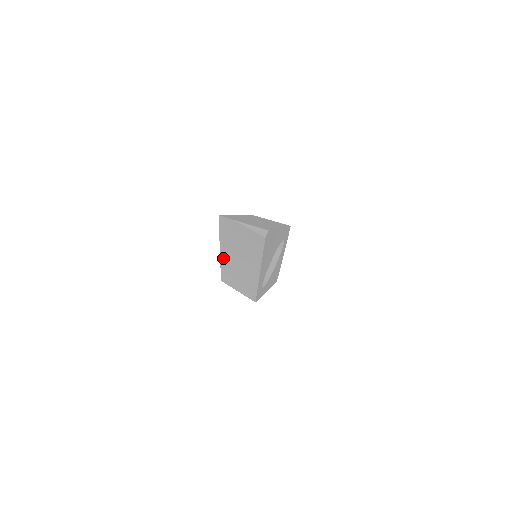
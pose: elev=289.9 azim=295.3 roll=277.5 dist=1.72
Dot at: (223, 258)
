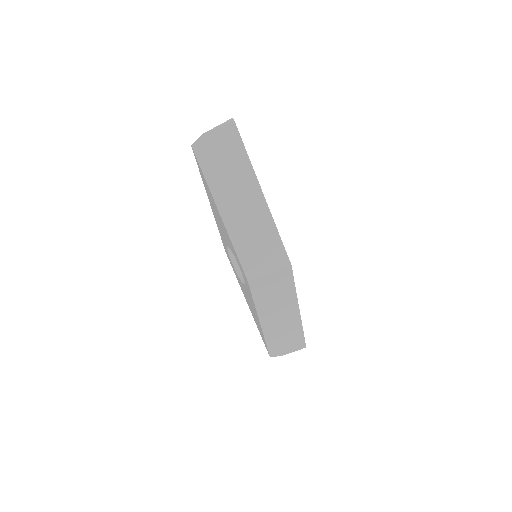
Dot at: (227, 222)
